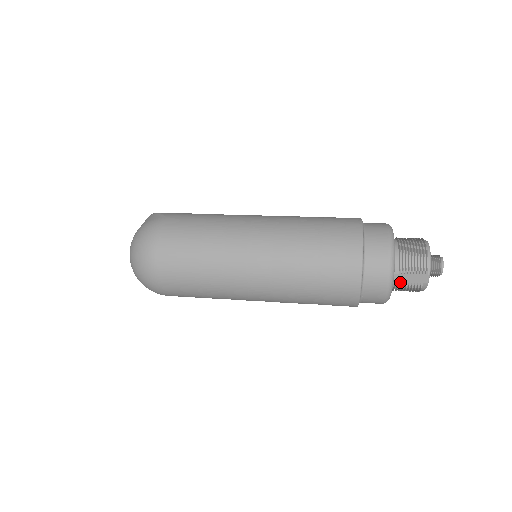
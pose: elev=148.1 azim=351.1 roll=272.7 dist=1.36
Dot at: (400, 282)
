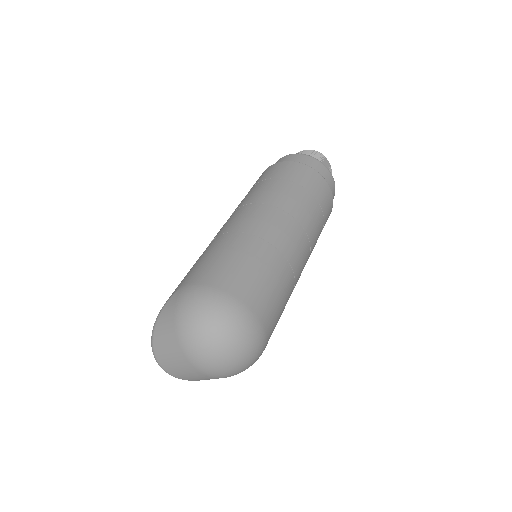
Dot at: occluded
